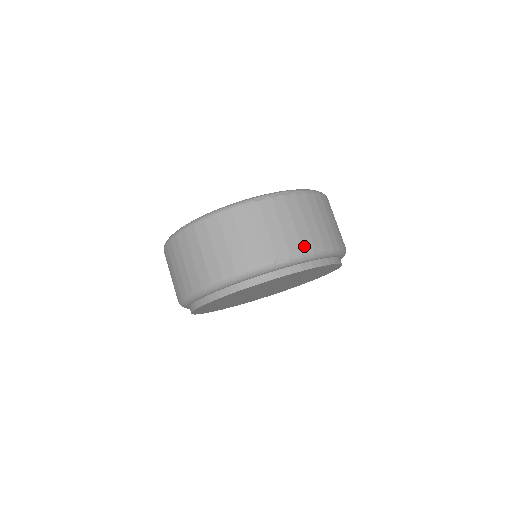
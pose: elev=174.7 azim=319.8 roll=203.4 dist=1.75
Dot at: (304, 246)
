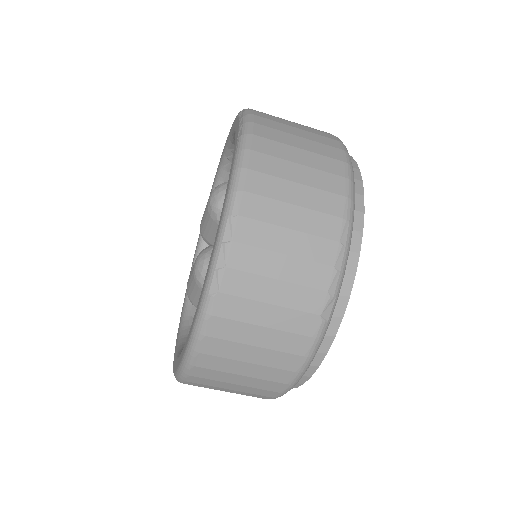
Dot at: (328, 260)
